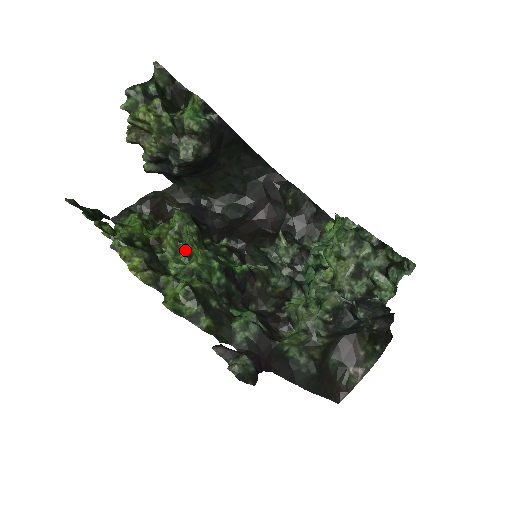
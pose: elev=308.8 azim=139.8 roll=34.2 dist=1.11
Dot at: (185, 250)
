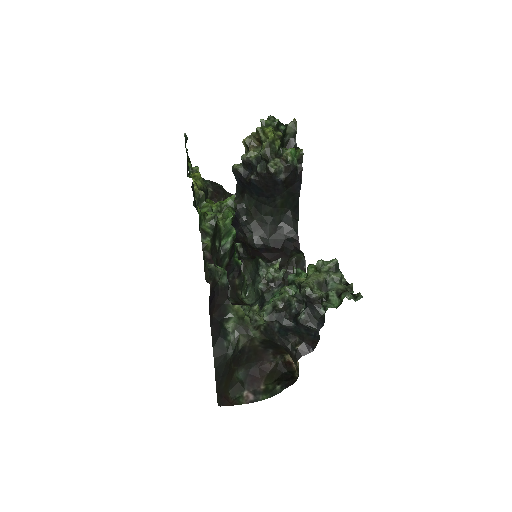
Dot at: (219, 217)
